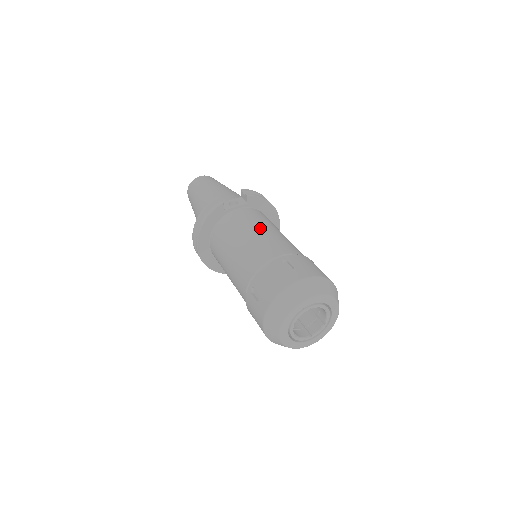
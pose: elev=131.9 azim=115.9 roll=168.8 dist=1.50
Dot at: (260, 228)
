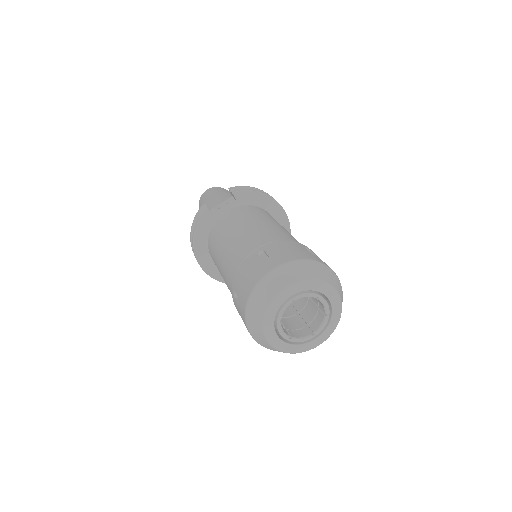
Dot at: (245, 223)
